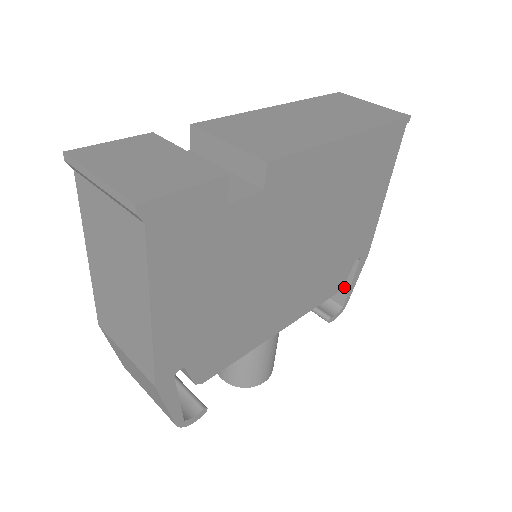
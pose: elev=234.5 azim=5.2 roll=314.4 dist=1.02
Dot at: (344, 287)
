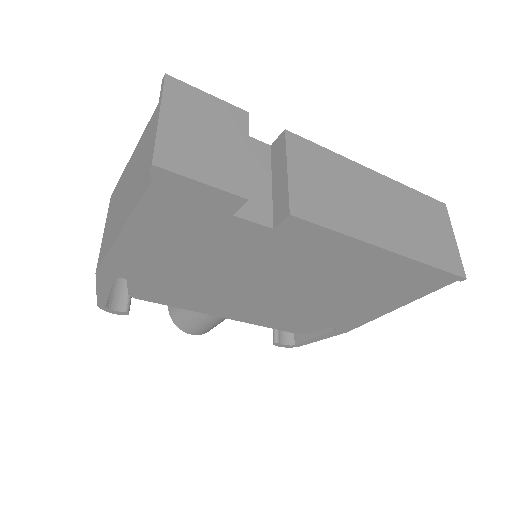
Dot at: (308, 334)
